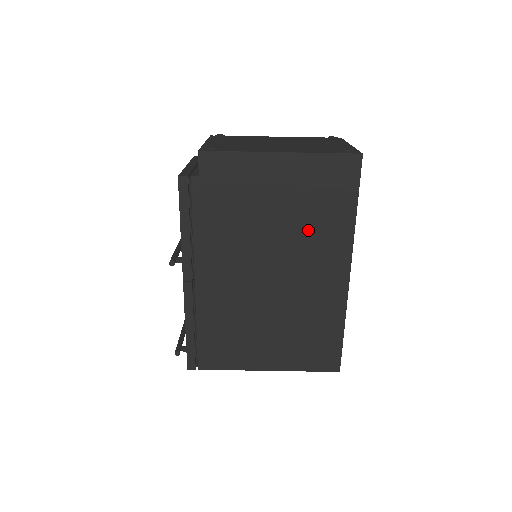
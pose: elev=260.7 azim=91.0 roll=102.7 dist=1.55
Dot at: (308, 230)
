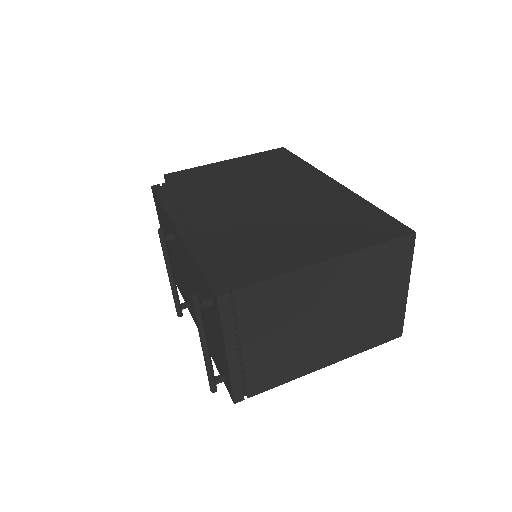
Dot at: (276, 176)
